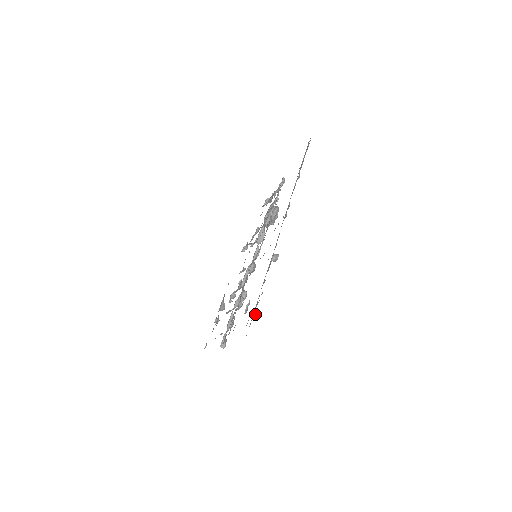
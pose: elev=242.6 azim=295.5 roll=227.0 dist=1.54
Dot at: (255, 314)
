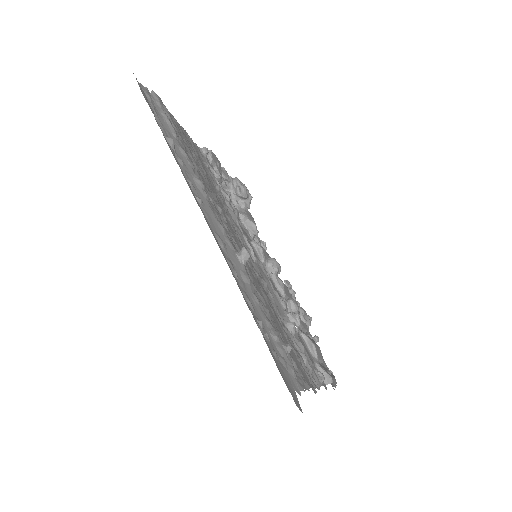
Dot at: (287, 347)
